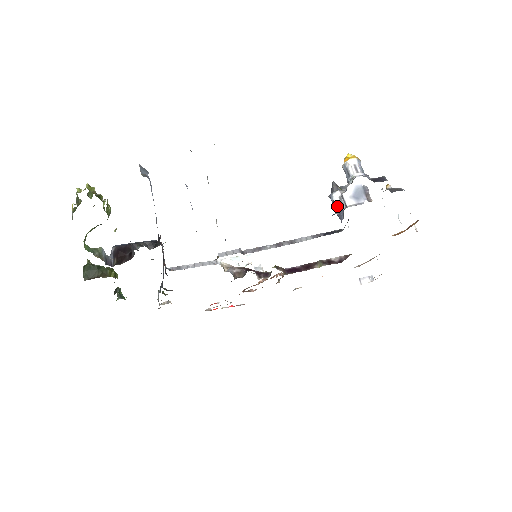
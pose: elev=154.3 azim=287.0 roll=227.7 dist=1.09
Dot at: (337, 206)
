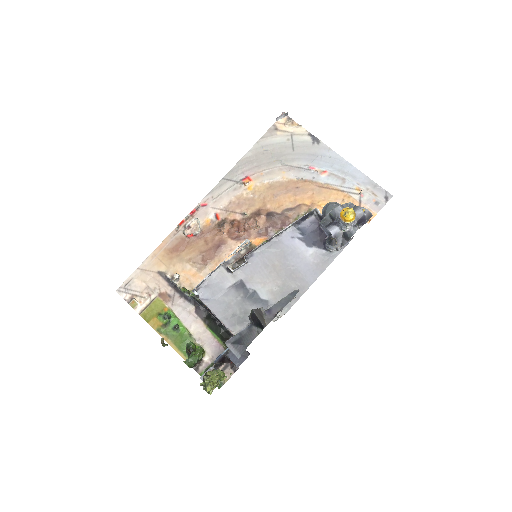
Dot at: (331, 250)
